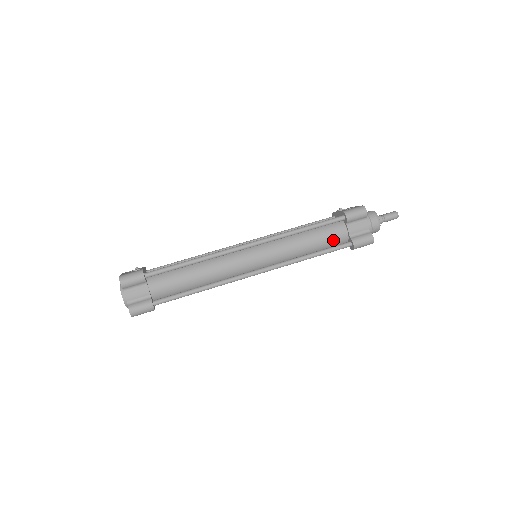
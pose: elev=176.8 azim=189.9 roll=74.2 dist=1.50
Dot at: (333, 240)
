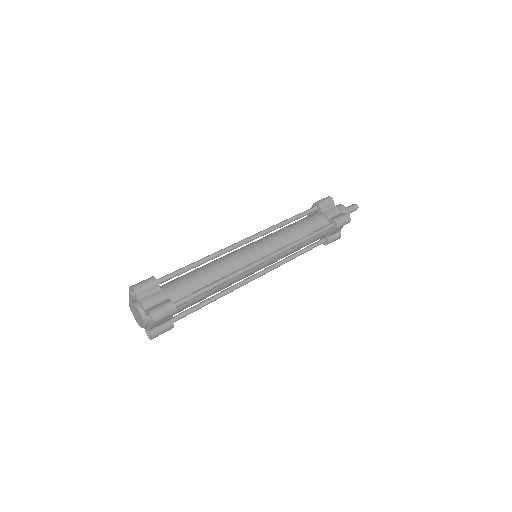
Dot at: (317, 225)
